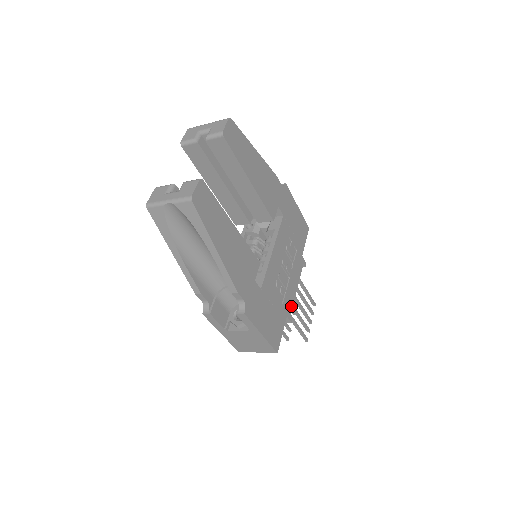
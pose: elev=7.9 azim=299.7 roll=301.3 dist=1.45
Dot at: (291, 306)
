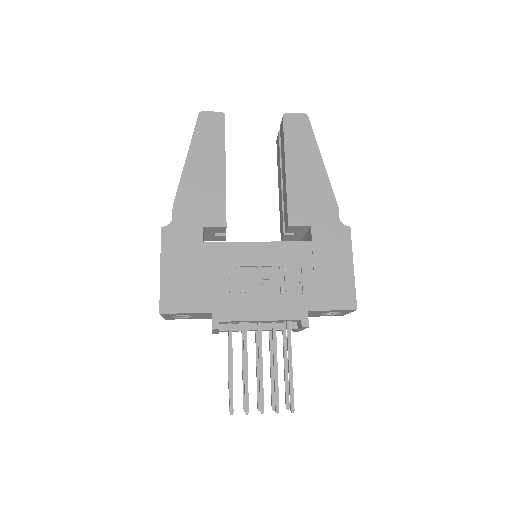
Dot at: (230, 317)
